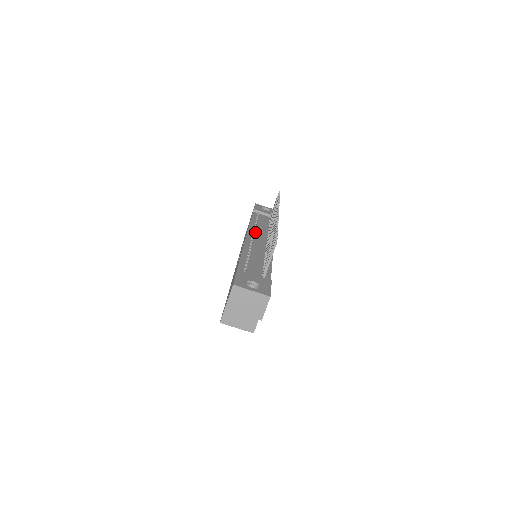
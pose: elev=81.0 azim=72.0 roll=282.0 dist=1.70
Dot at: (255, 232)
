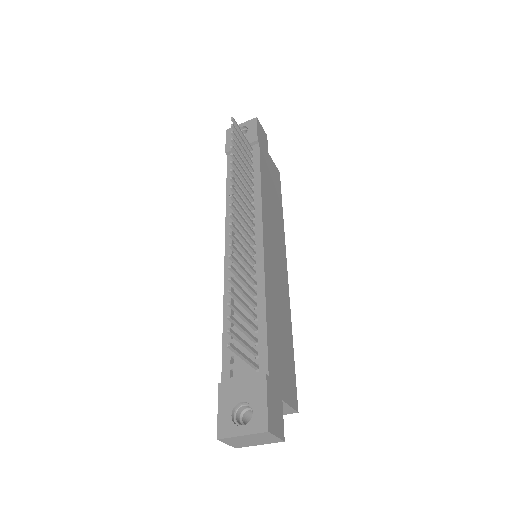
Dot at: occluded
